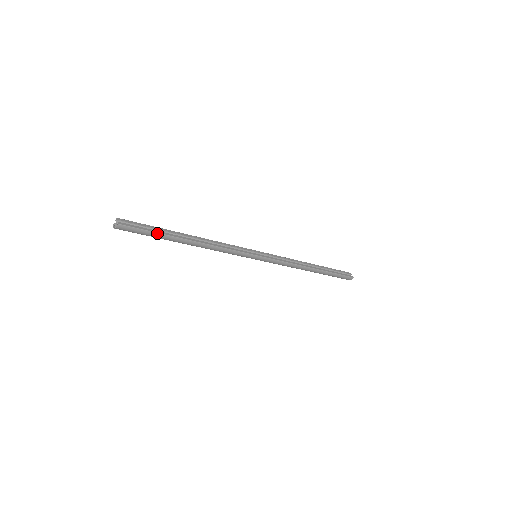
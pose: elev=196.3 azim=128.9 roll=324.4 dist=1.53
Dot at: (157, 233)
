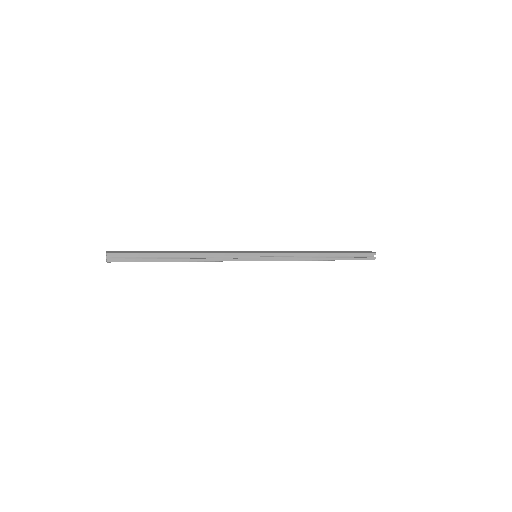
Dot at: occluded
